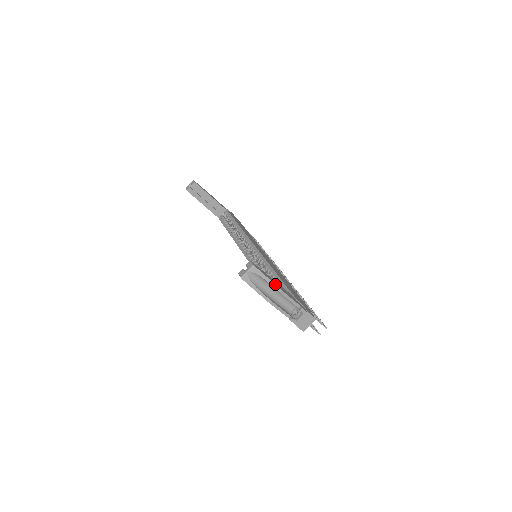
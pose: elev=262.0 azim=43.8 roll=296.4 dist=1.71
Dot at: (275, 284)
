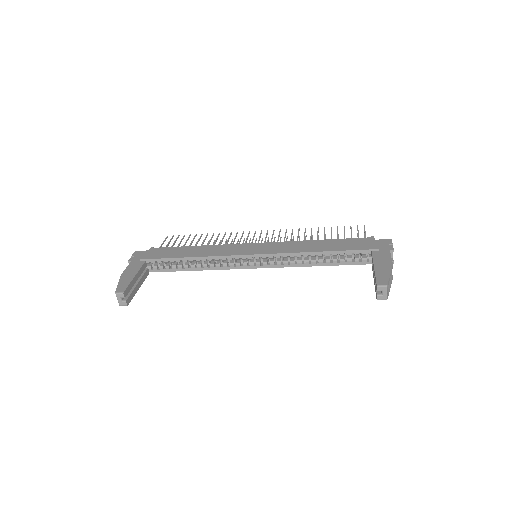
Dot at: (391, 269)
